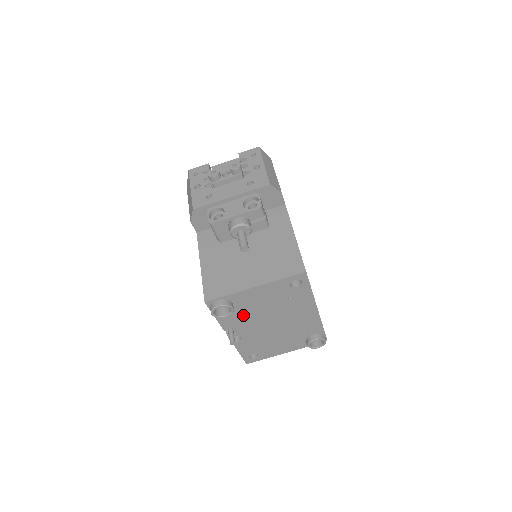
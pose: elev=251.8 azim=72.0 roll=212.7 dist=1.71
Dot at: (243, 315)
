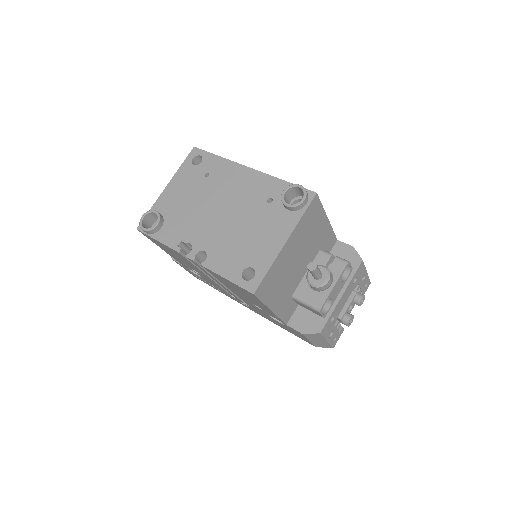
Dot at: (181, 221)
